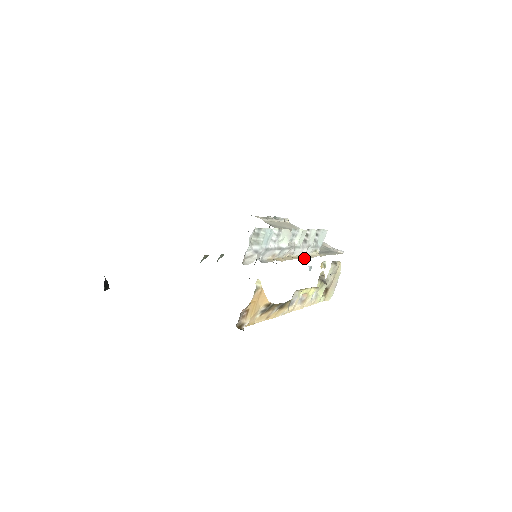
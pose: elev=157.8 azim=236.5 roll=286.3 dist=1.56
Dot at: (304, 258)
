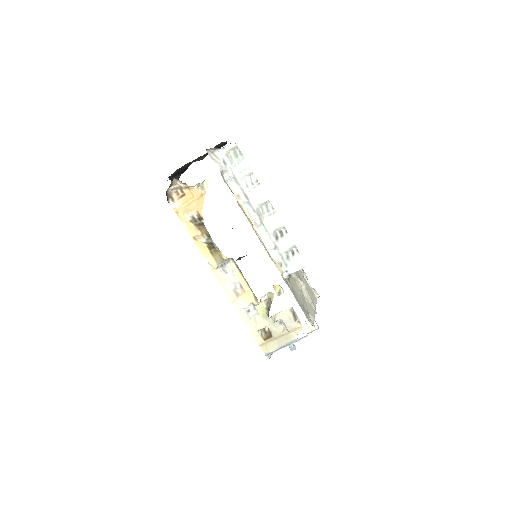
Dot at: (262, 243)
